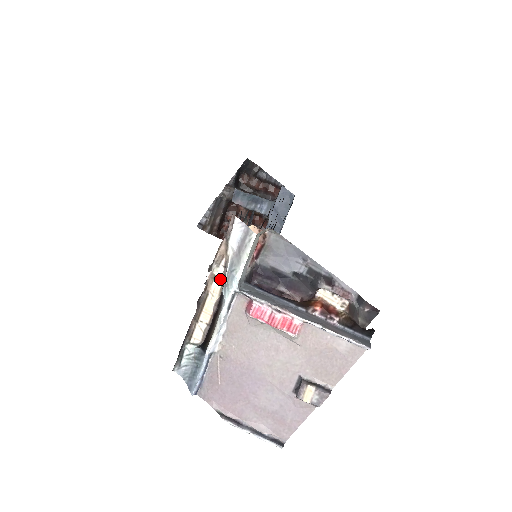
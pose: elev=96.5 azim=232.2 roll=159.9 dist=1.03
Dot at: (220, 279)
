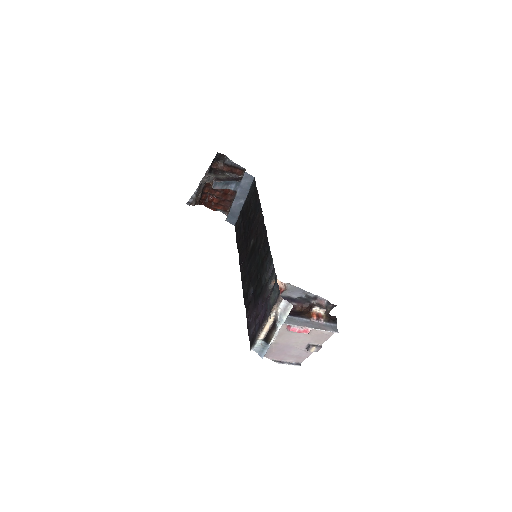
Dot at: (273, 317)
